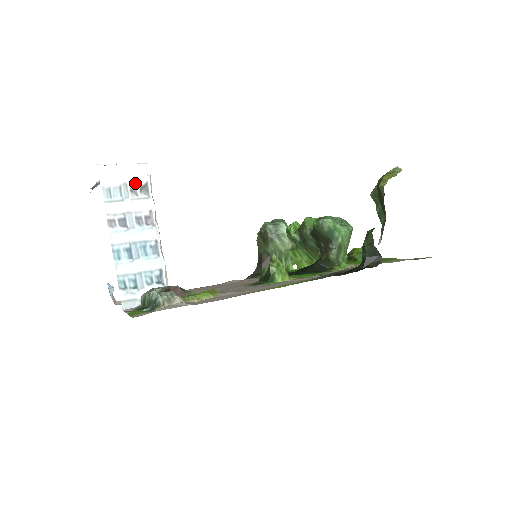
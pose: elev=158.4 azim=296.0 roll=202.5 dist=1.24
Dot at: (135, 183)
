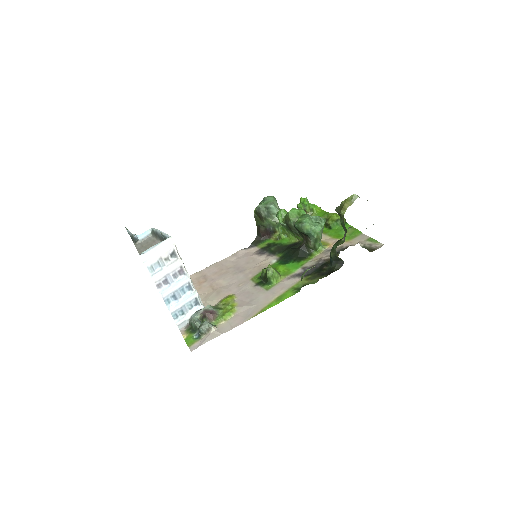
Dot at: (166, 254)
